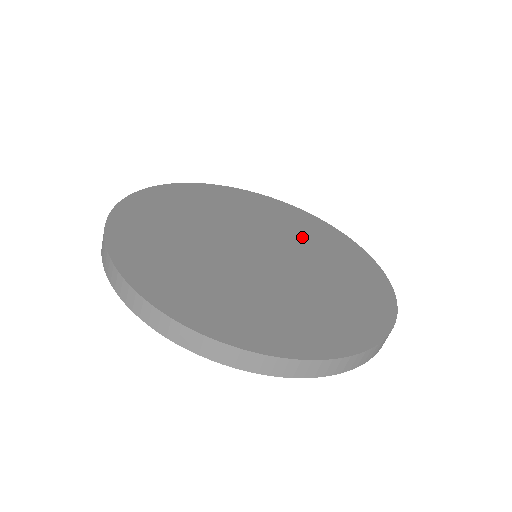
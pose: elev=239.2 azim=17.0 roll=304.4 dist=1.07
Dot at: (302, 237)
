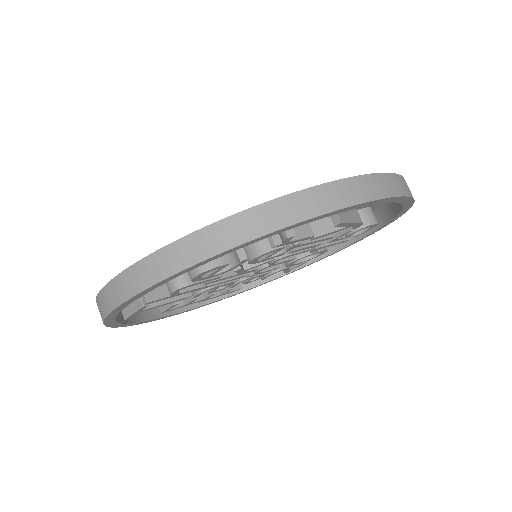
Dot at: occluded
